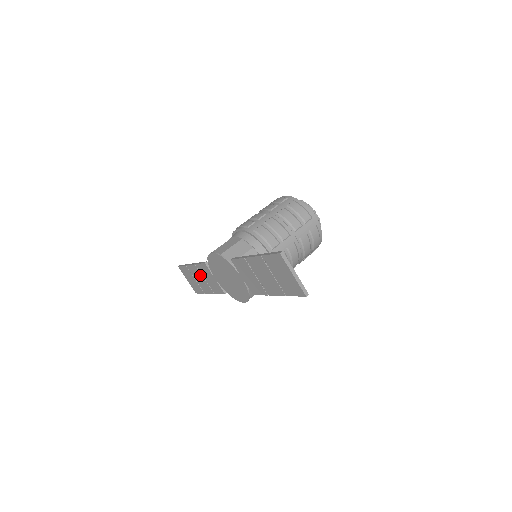
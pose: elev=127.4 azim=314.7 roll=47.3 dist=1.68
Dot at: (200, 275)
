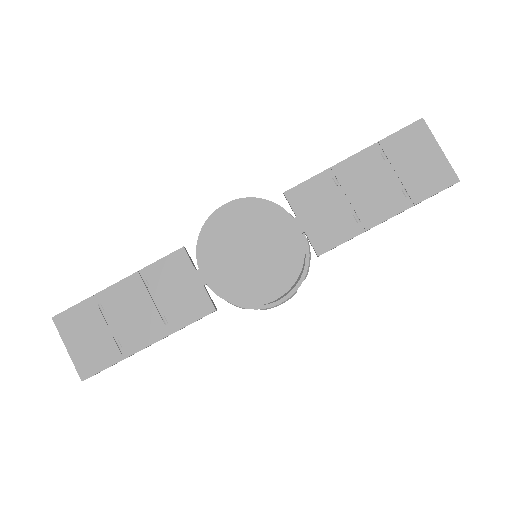
Dot at: (142, 297)
